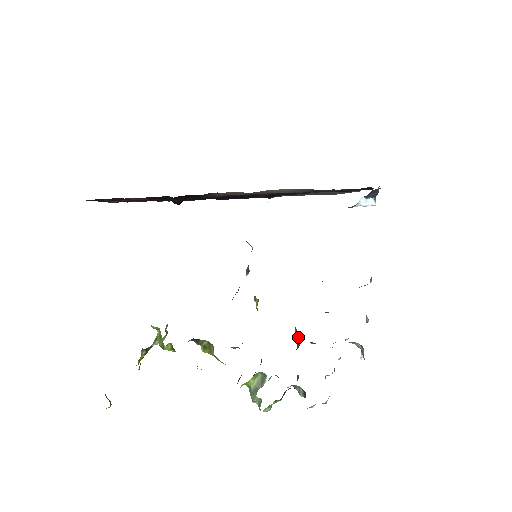
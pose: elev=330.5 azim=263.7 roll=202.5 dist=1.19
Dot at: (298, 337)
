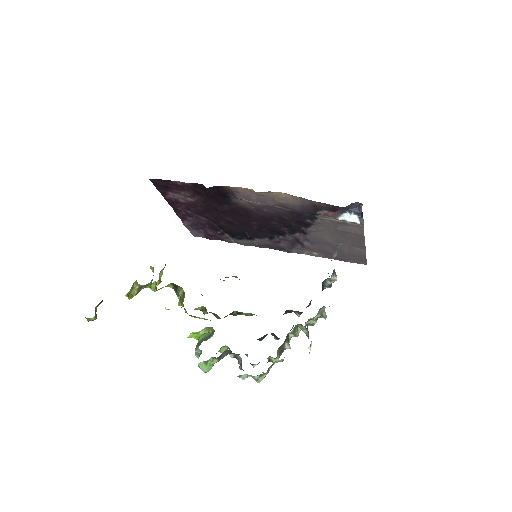
Dot at: occluded
